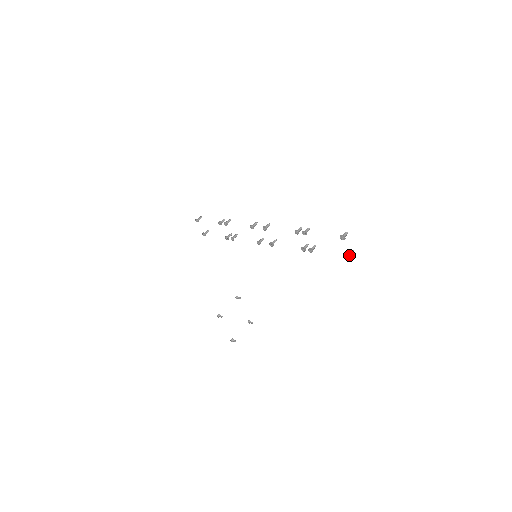
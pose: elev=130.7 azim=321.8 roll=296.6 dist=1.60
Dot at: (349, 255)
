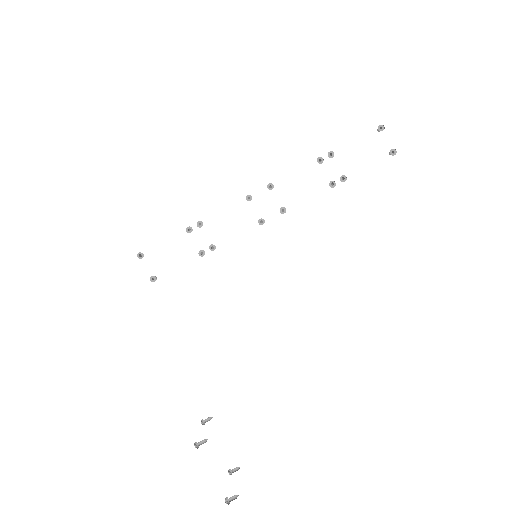
Dot at: (393, 151)
